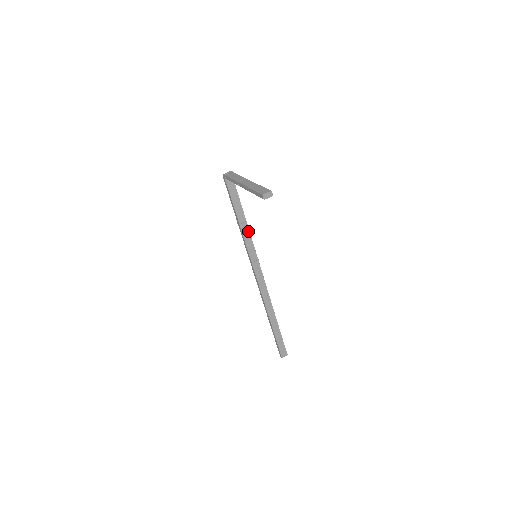
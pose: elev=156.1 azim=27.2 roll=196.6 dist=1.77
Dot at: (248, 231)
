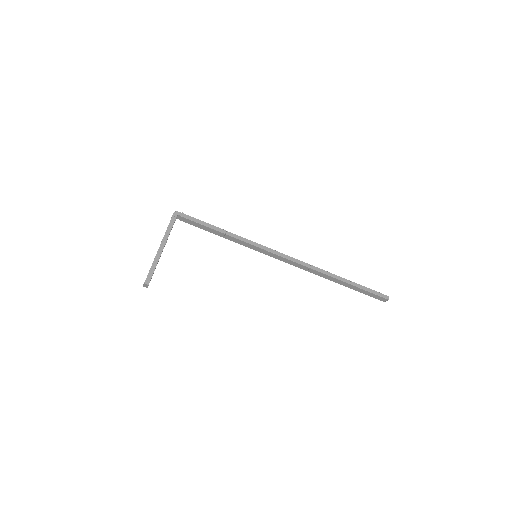
Dot at: (235, 239)
